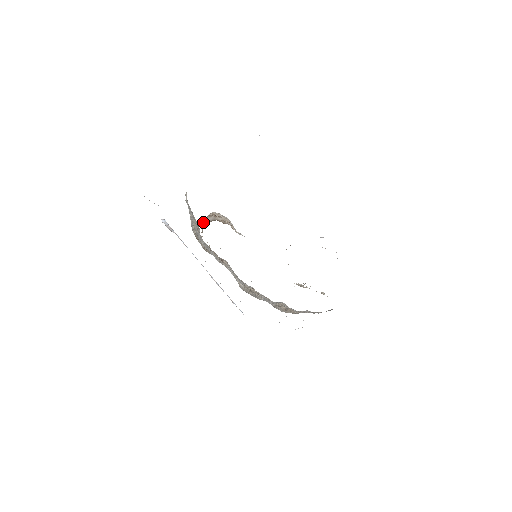
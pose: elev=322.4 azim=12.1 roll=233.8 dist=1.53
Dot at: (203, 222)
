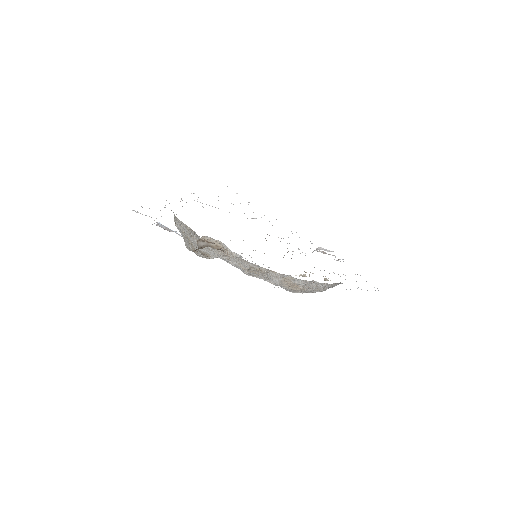
Dot at: (197, 243)
